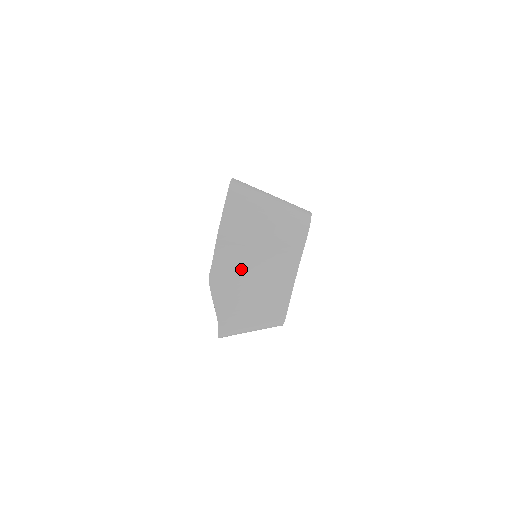
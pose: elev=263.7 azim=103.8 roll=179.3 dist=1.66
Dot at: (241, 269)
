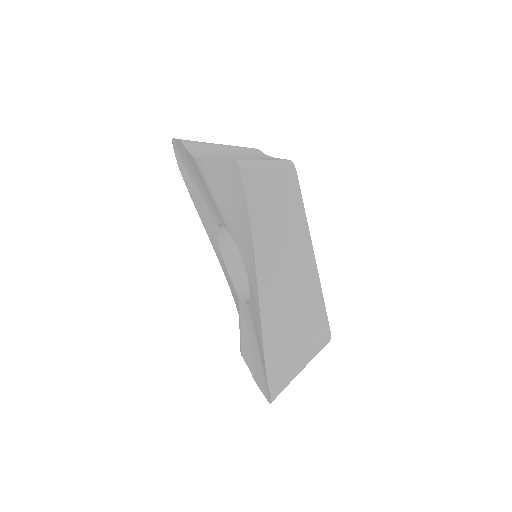
Dot at: (219, 156)
